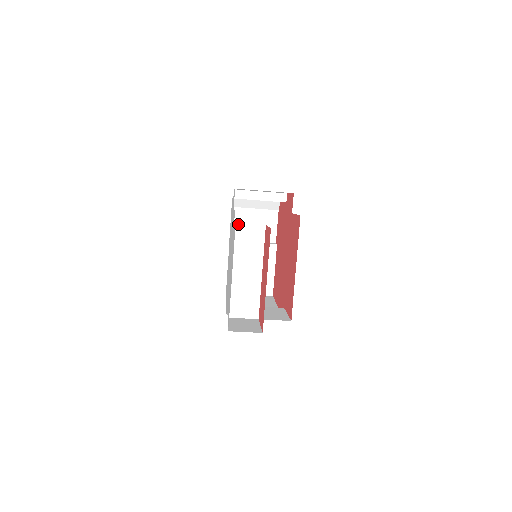
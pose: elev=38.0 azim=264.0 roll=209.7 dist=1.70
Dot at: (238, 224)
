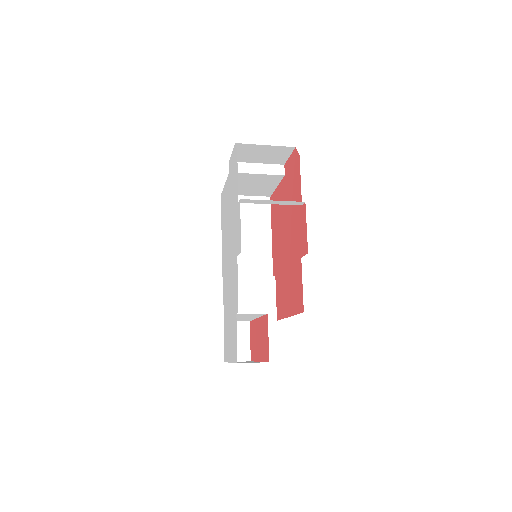
Dot at: (240, 314)
